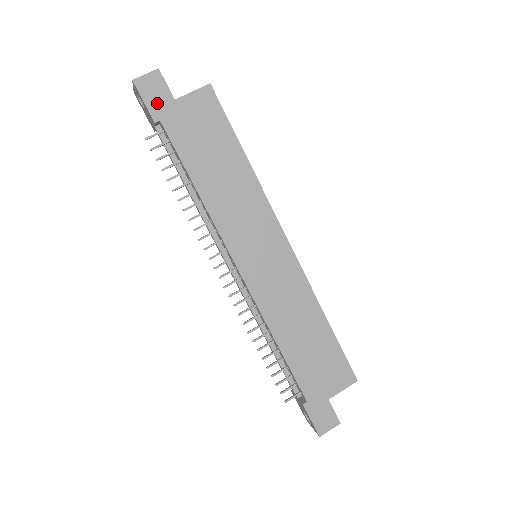
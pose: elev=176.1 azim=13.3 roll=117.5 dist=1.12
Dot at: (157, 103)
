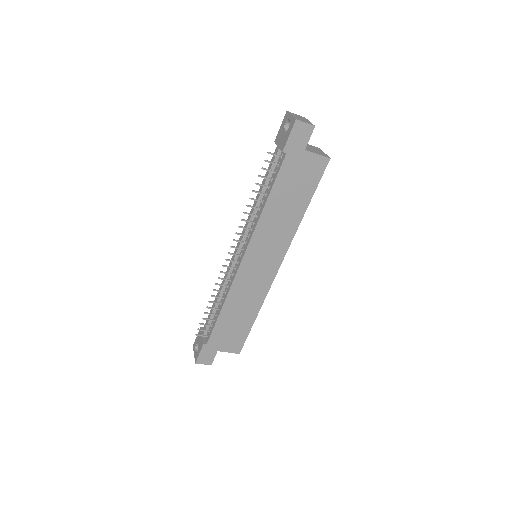
Dot at: (295, 143)
